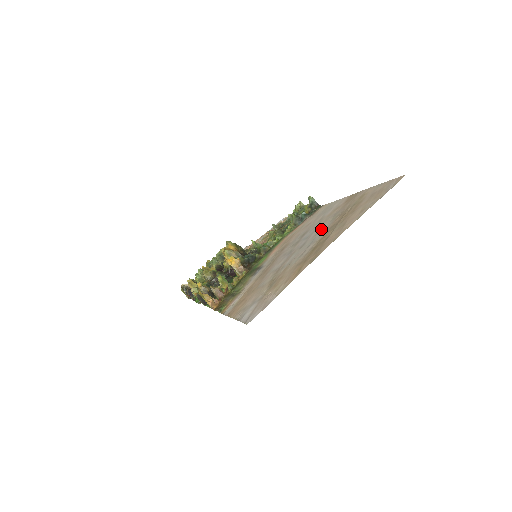
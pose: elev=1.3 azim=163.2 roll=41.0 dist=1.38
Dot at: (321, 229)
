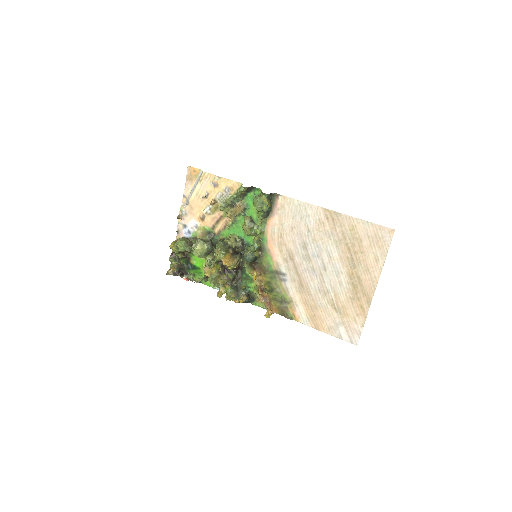
Dot at: (331, 254)
